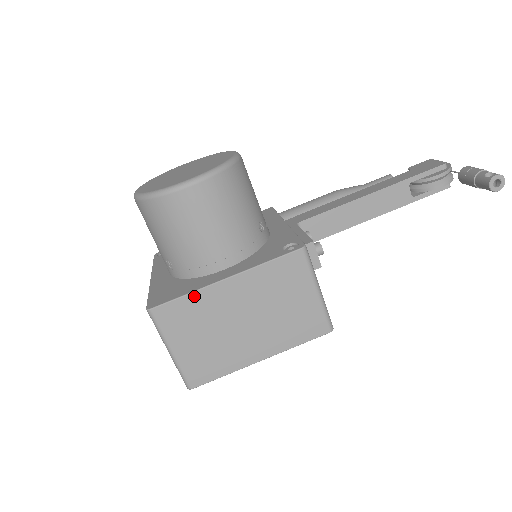
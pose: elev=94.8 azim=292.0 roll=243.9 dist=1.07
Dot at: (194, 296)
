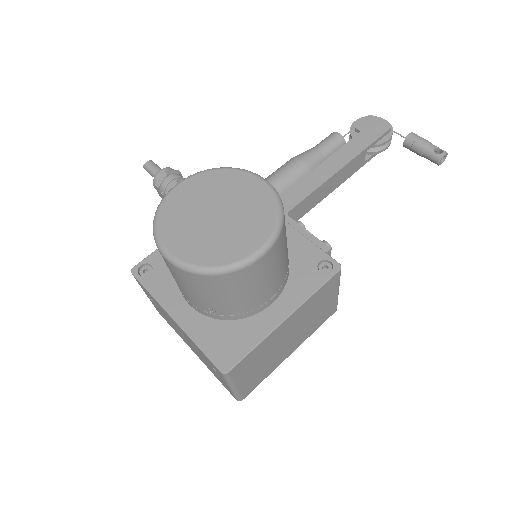
Dot at: (262, 344)
